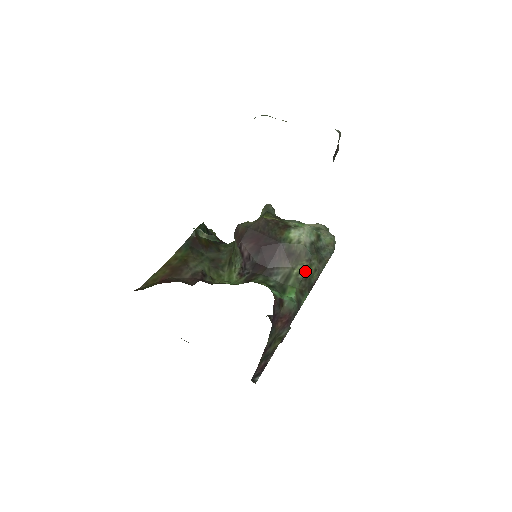
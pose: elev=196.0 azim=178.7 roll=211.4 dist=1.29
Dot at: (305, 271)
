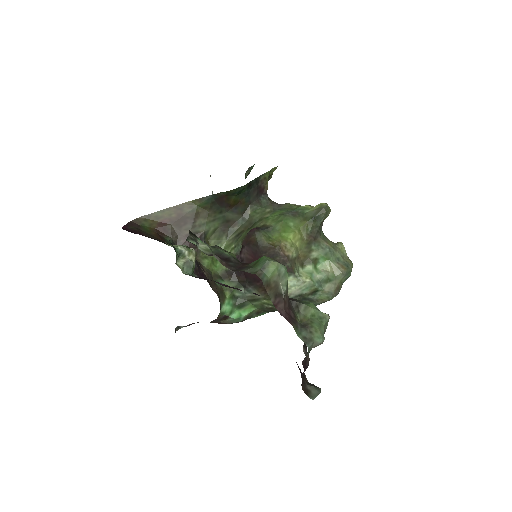
Dot at: (273, 306)
